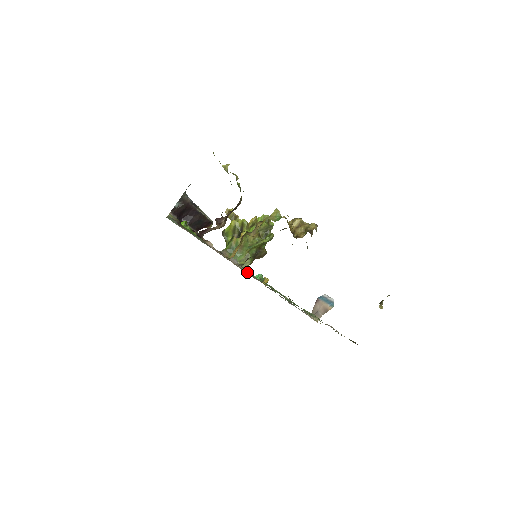
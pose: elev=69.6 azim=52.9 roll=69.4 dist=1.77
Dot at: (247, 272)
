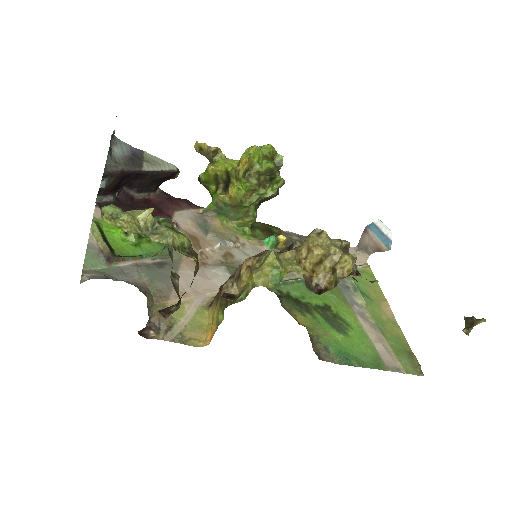
Dot at: occluded
